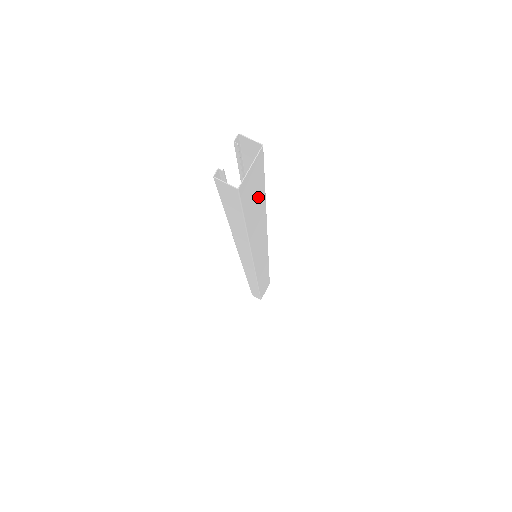
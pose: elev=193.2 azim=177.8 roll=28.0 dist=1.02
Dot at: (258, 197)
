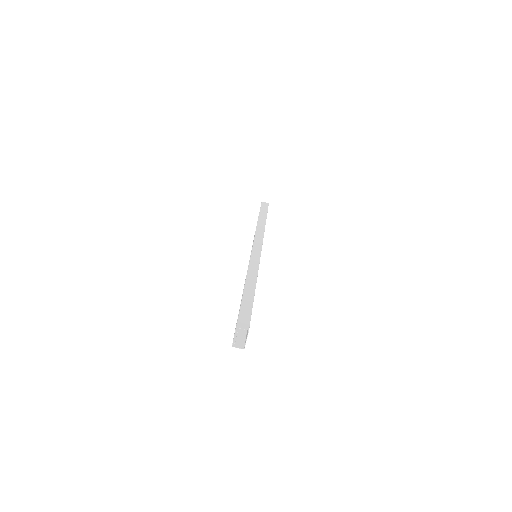
Dot at: occluded
